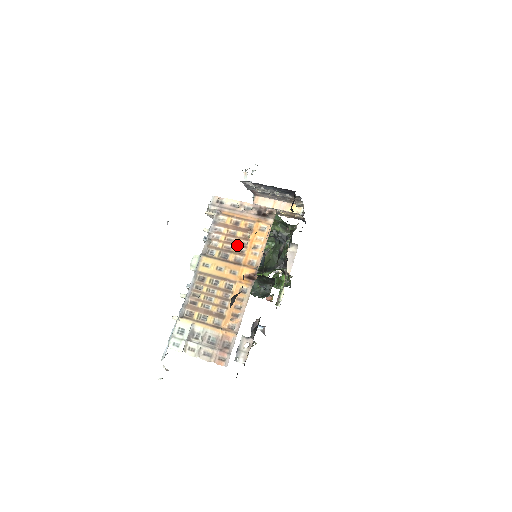
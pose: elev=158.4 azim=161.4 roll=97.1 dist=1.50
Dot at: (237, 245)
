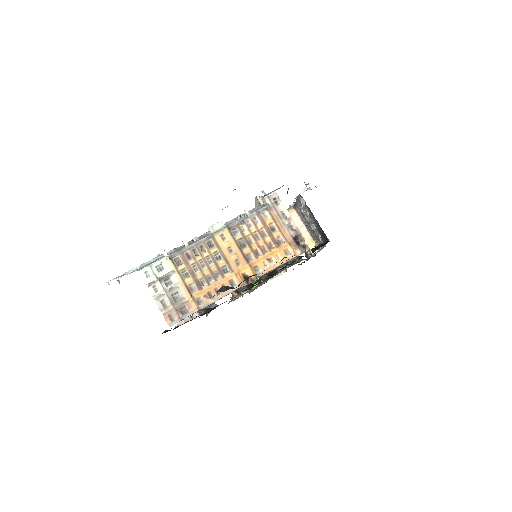
Dot at: (259, 245)
